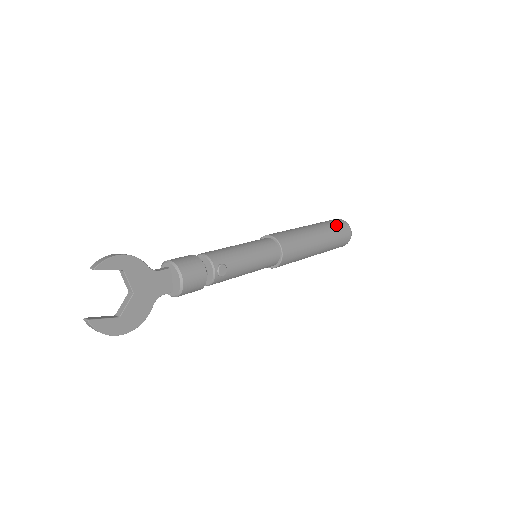
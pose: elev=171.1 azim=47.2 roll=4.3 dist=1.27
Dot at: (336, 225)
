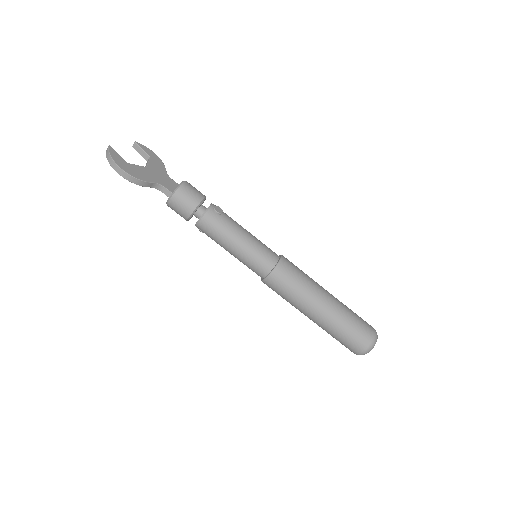
Dot at: occluded
